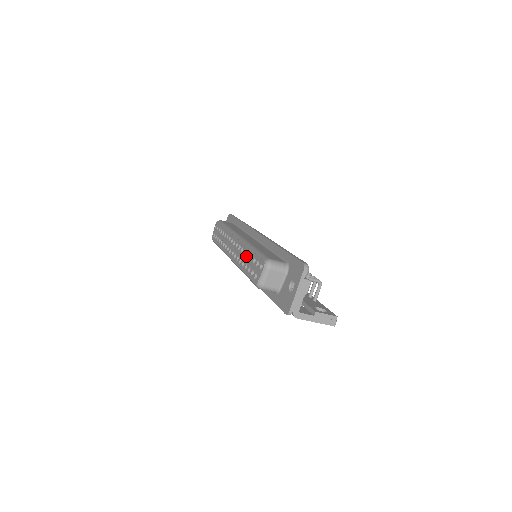
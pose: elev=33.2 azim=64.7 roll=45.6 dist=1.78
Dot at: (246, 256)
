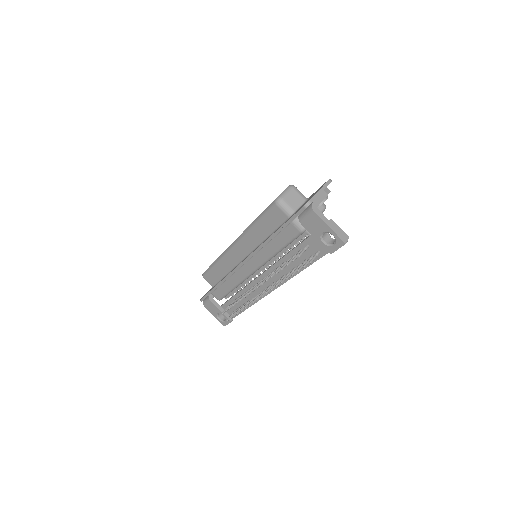
Dot at: occluded
